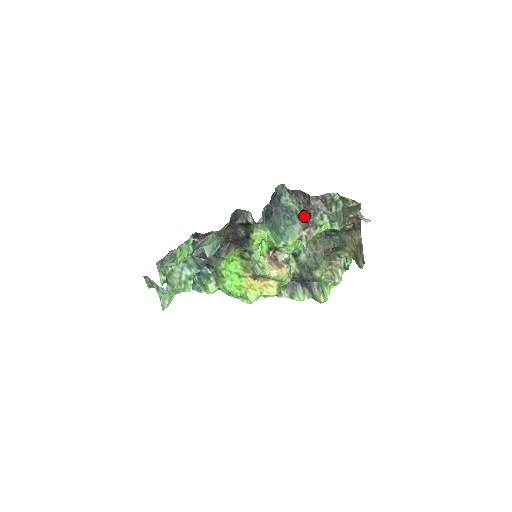
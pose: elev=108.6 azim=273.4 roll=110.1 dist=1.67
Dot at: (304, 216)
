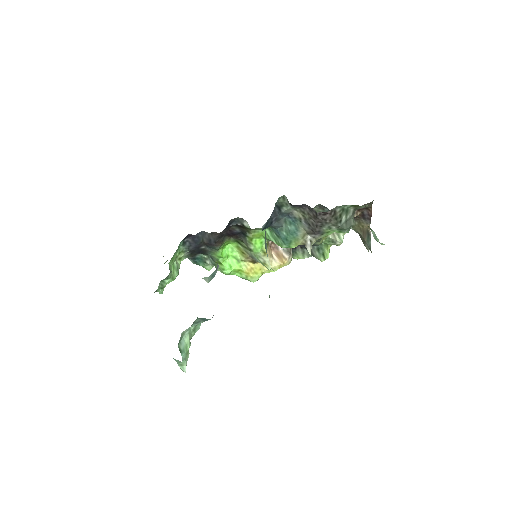
Dot at: (309, 225)
